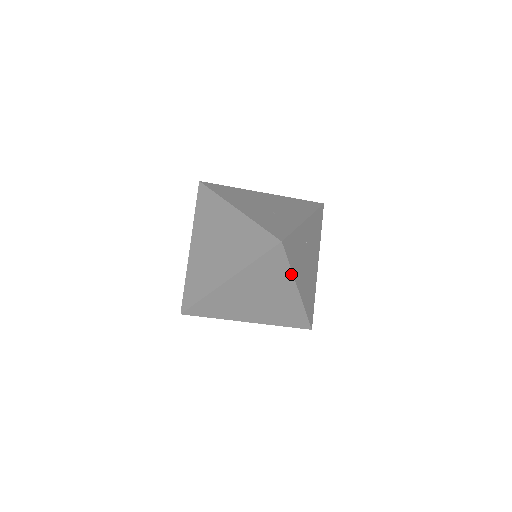
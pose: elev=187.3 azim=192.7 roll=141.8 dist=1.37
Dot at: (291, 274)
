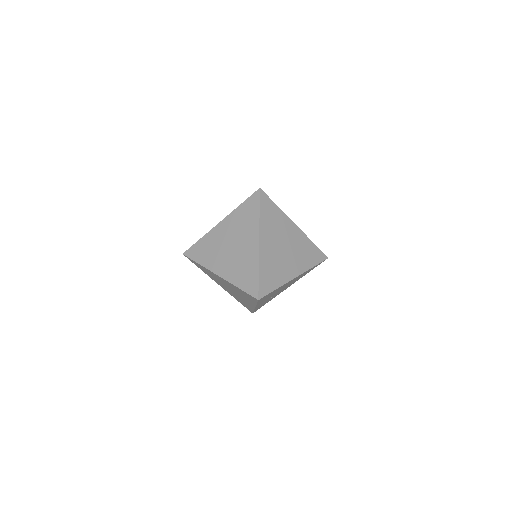
Dot at: (282, 212)
